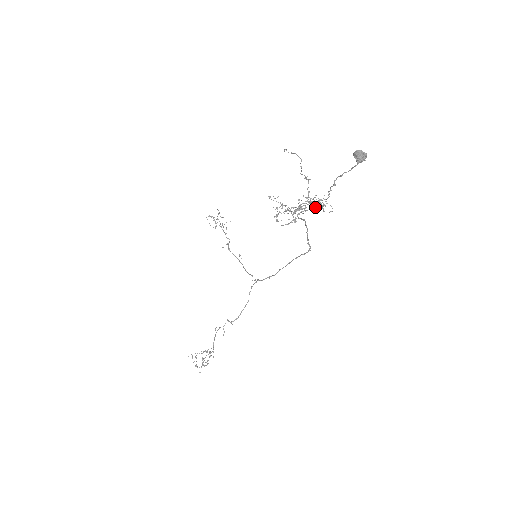
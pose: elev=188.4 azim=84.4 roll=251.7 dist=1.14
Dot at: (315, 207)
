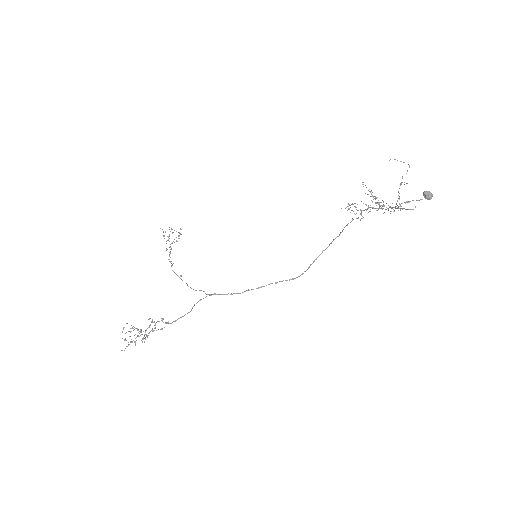
Dot at: occluded
